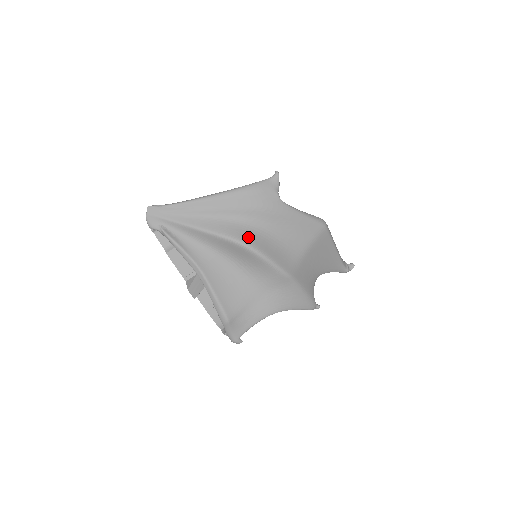
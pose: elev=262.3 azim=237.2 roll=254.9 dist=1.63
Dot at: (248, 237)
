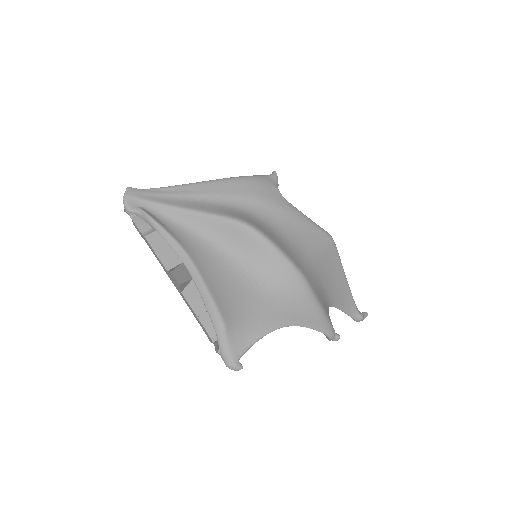
Dot at: (248, 219)
